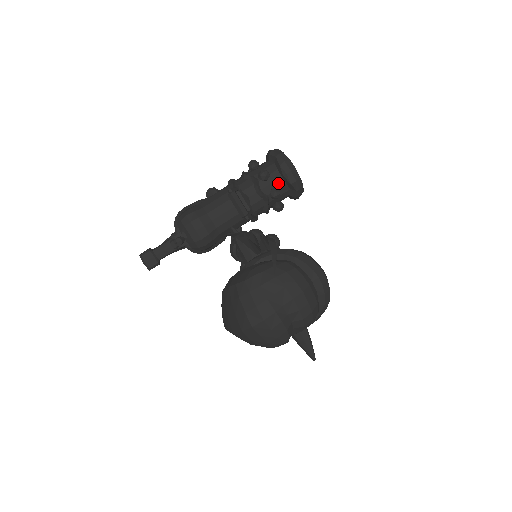
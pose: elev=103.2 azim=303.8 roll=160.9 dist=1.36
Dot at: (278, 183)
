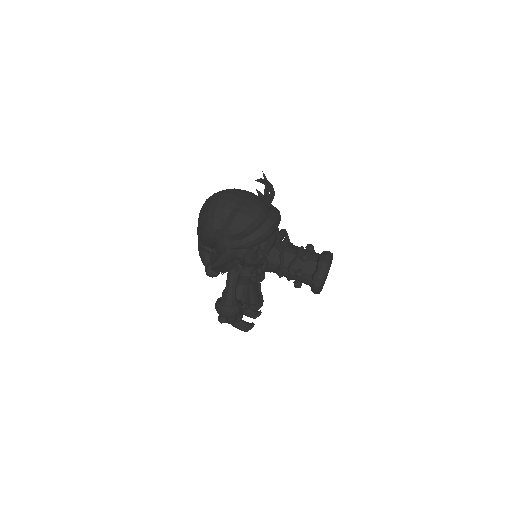
Dot at: (313, 258)
